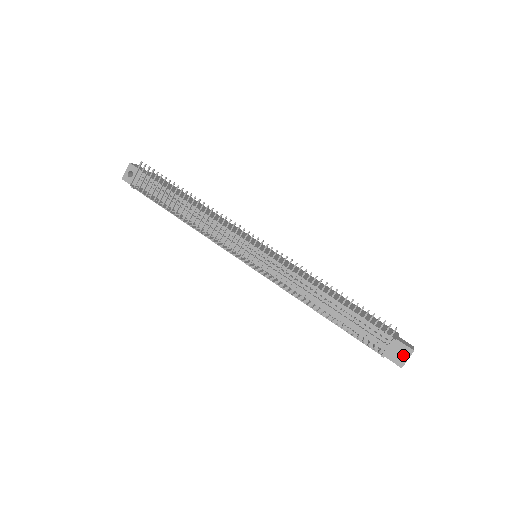
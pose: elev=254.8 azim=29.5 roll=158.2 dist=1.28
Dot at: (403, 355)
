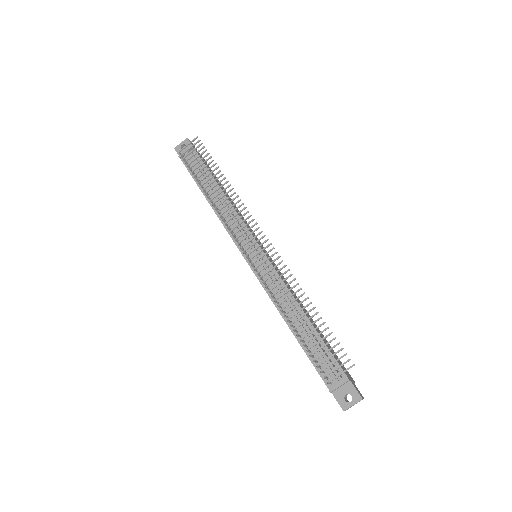
Dot at: occluded
